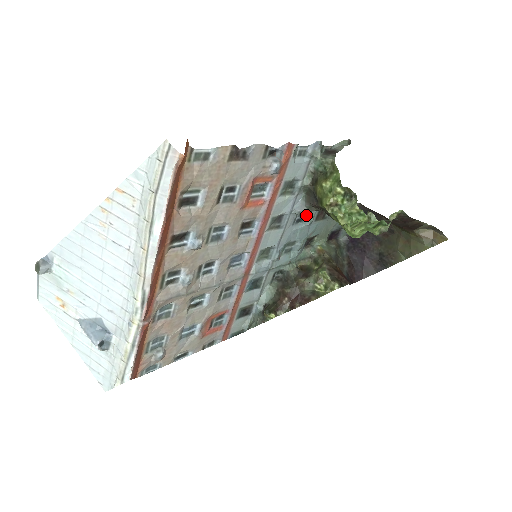
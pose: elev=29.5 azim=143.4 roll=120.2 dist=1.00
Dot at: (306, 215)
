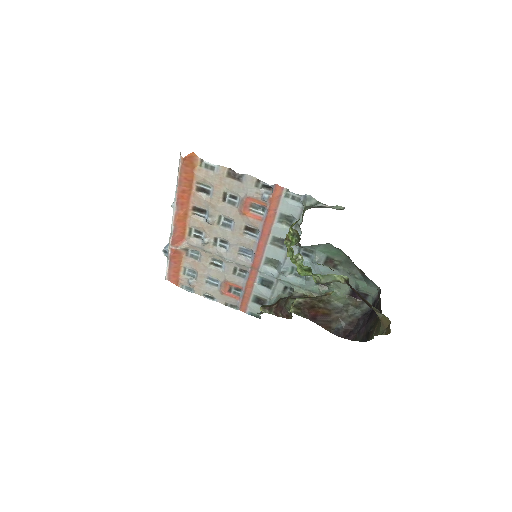
Dot at: (313, 254)
